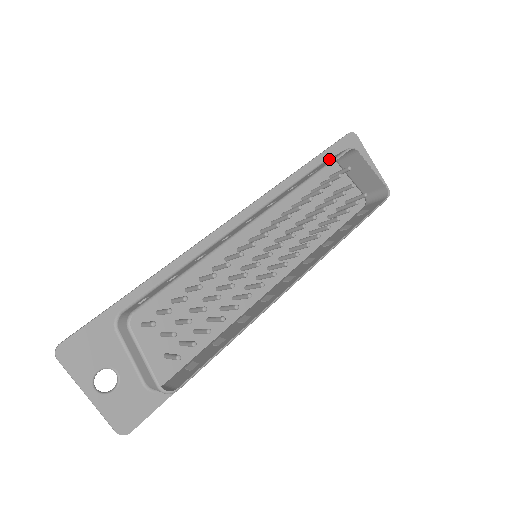
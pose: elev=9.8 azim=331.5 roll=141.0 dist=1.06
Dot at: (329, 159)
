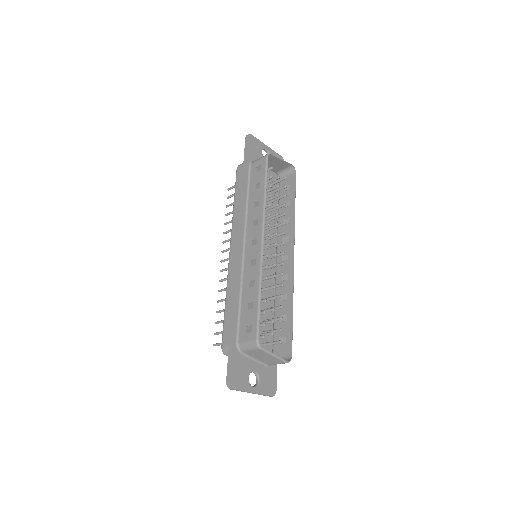
Dot at: (255, 167)
